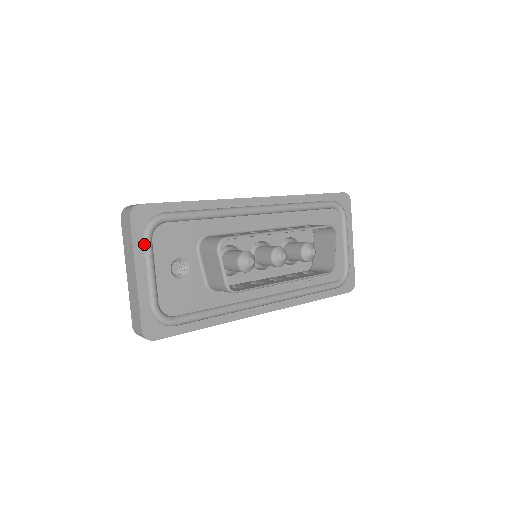
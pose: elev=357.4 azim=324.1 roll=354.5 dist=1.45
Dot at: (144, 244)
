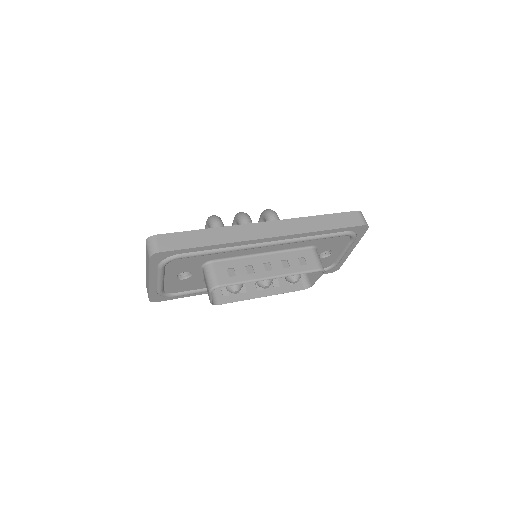
Dot at: (158, 270)
